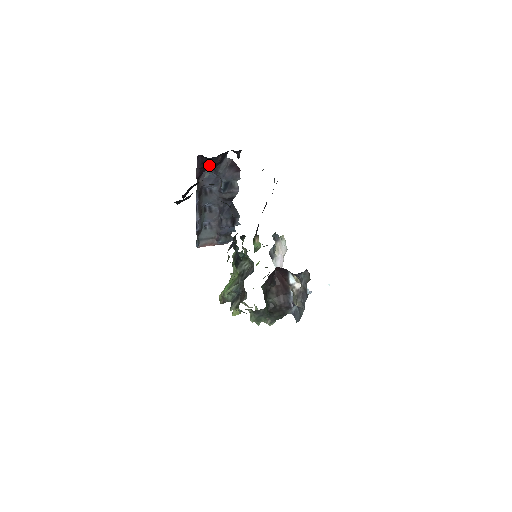
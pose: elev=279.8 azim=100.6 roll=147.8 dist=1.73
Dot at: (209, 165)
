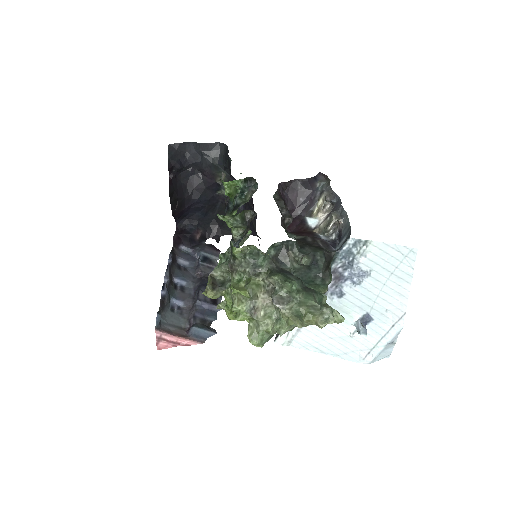
Dot at: (188, 234)
